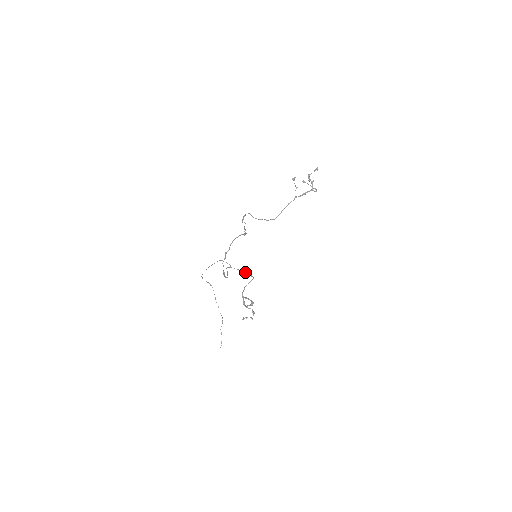
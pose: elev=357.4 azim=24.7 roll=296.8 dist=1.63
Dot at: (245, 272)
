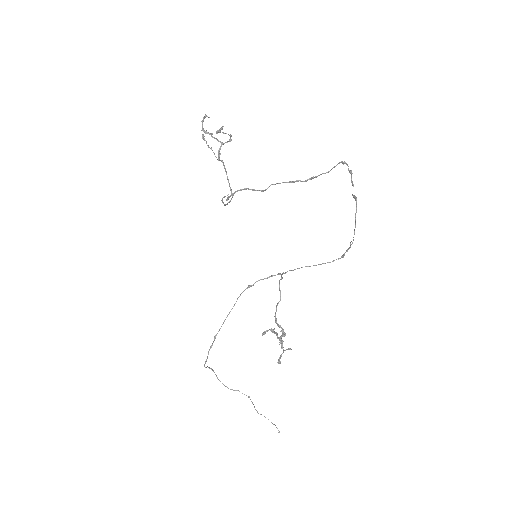
Dot at: occluded
